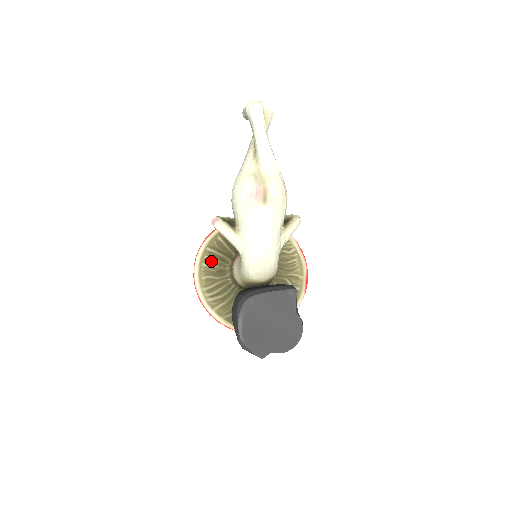
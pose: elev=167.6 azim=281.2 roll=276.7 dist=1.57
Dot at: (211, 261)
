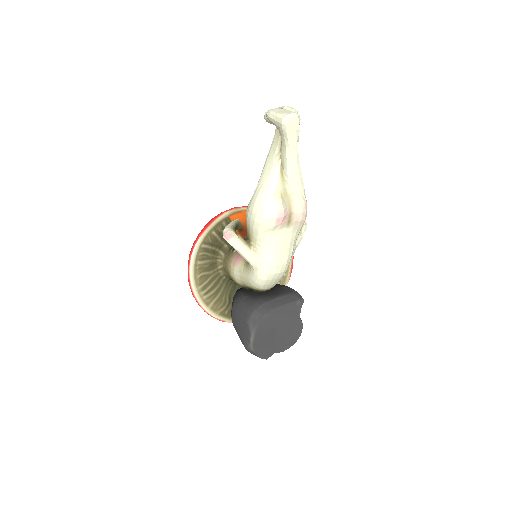
Dot at: (204, 257)
